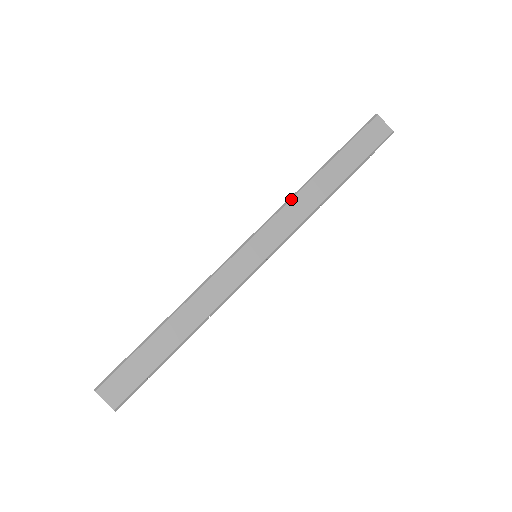
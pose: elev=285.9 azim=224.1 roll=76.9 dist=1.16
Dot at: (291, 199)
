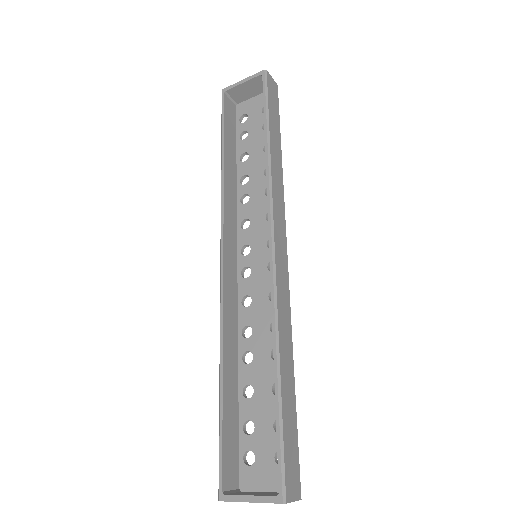
Dot at: (272, 182)
